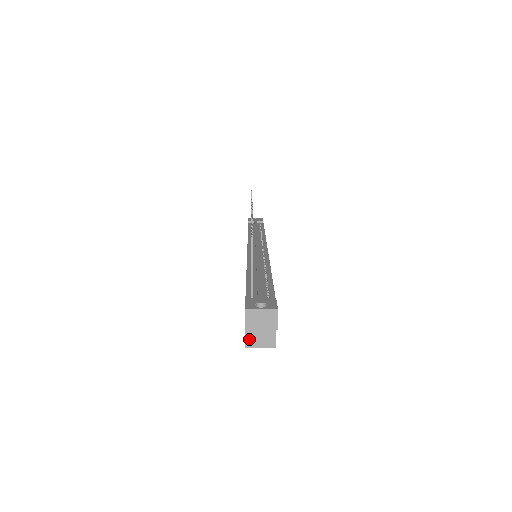
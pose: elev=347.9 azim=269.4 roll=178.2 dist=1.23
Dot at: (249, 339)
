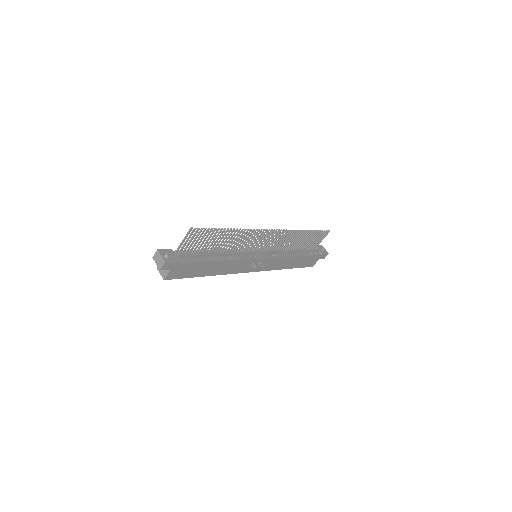
Dot at: occluded
